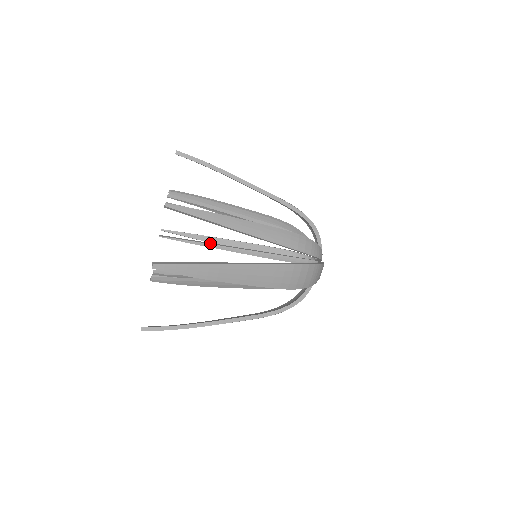
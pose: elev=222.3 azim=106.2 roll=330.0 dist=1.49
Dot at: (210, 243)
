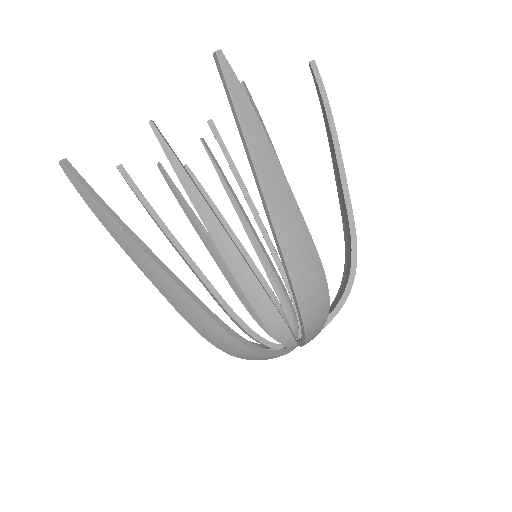
Dot at: (240, 183)
